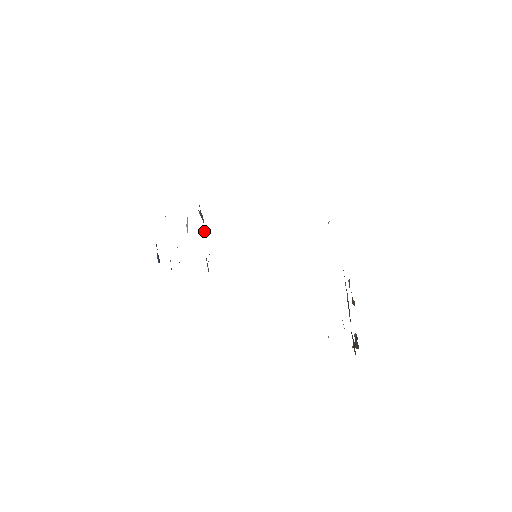
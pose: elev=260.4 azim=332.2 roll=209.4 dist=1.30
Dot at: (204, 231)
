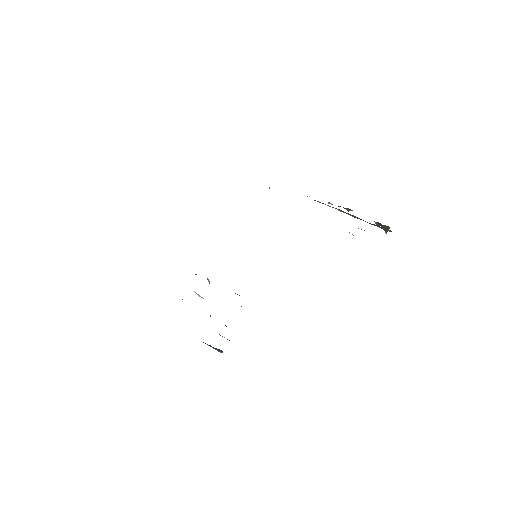
Dot at: occluded
